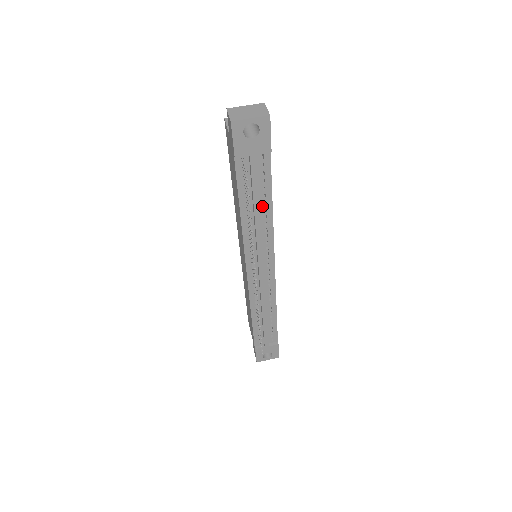
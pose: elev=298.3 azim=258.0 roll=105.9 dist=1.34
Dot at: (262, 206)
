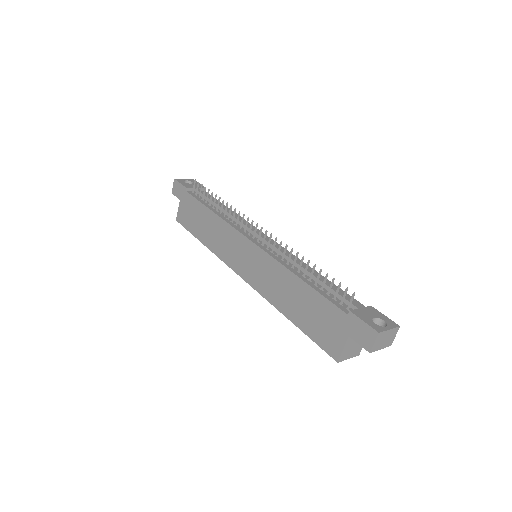
Dot at: occluded
